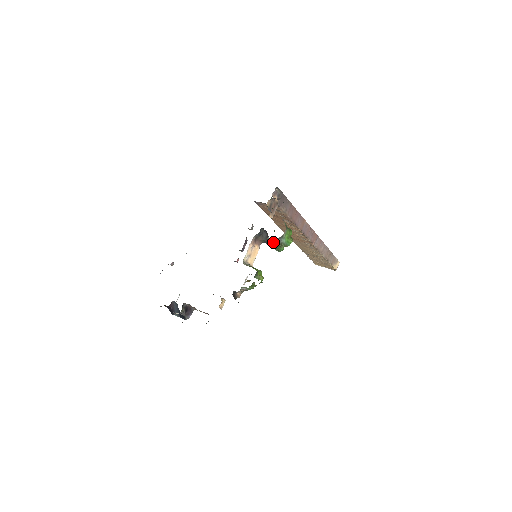
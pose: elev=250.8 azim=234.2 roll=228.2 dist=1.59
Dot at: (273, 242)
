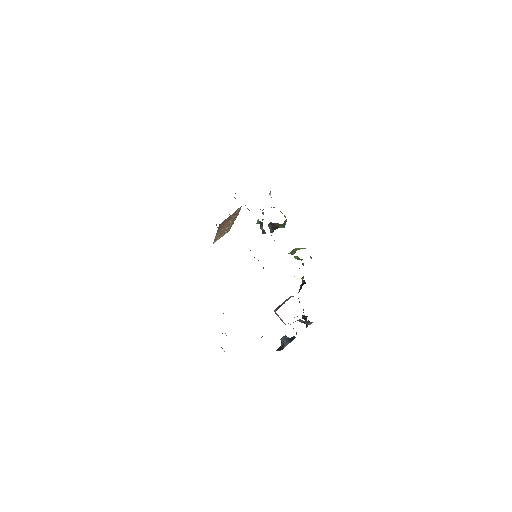
Dot at: (284, 223)
